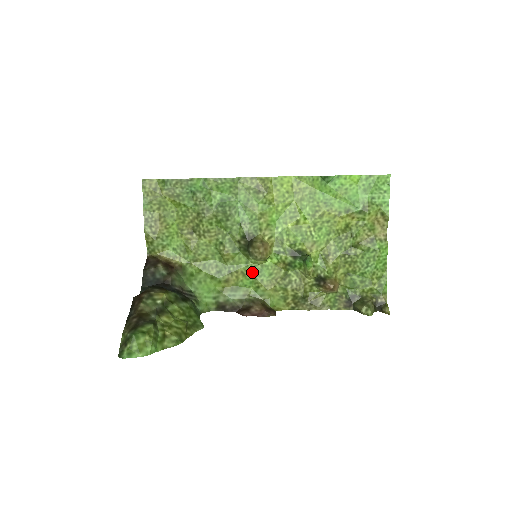
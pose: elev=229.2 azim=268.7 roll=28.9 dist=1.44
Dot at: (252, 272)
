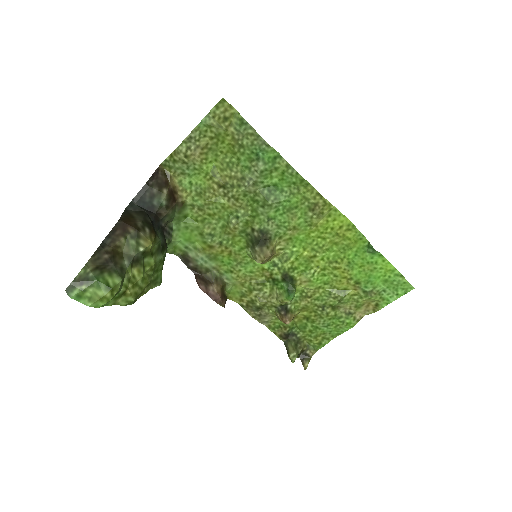
Dot at: (239, 258)
